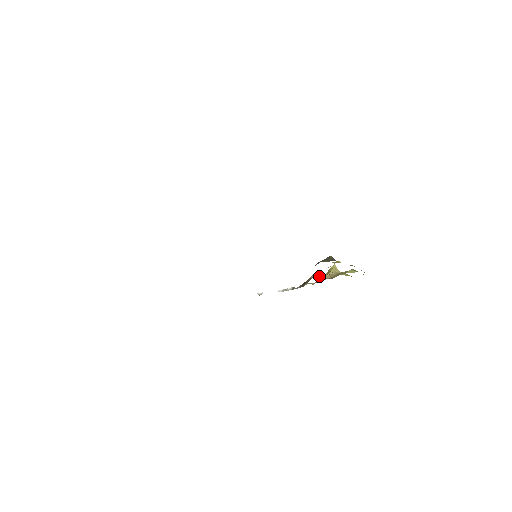
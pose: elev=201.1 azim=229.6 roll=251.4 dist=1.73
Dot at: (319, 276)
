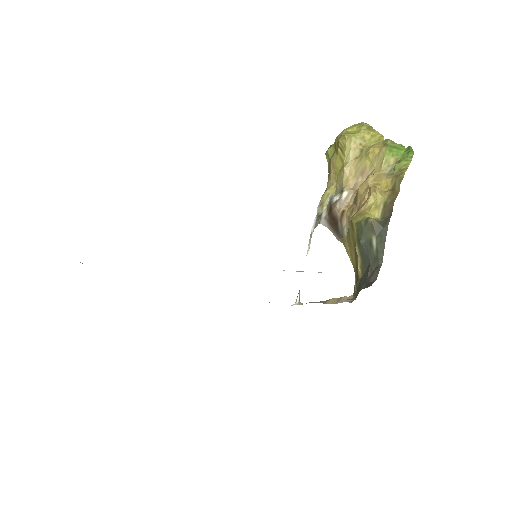
Dot at: (344, 193)
